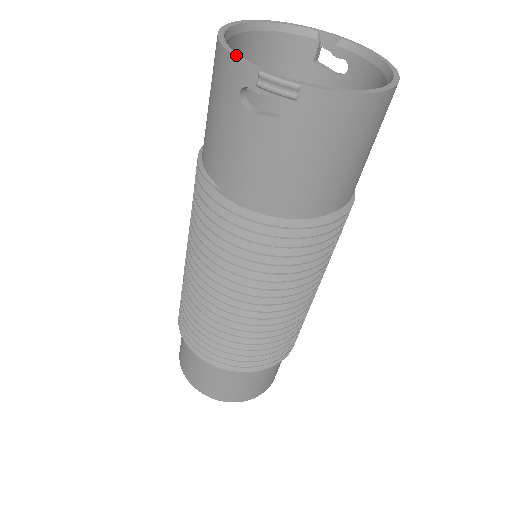
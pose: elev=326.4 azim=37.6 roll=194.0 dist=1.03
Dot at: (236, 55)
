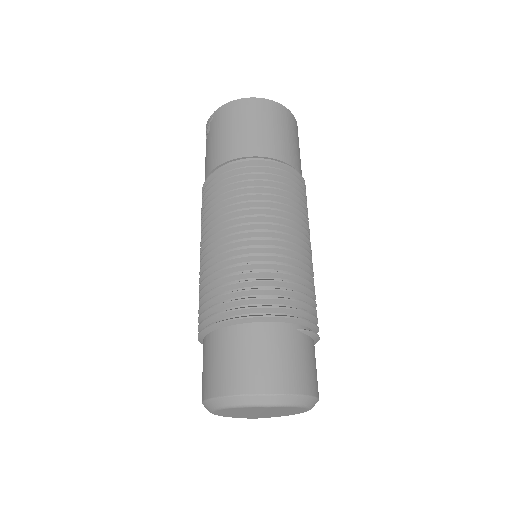
Dot at: occluded
